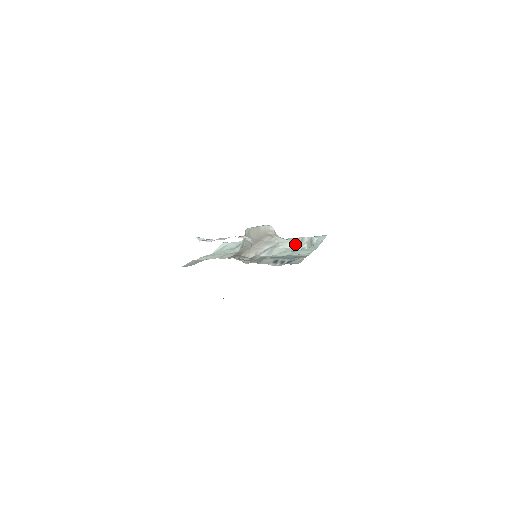
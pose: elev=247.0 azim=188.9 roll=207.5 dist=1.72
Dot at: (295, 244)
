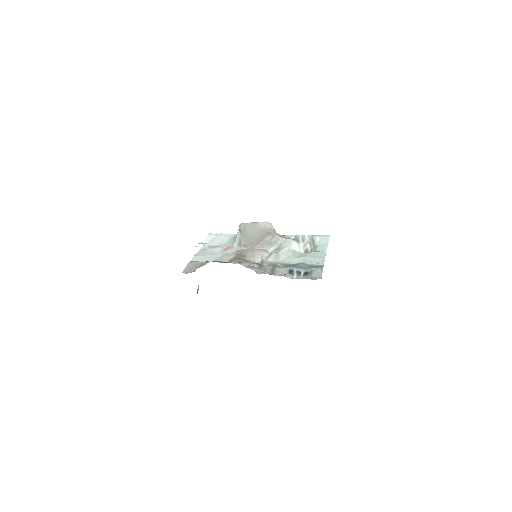
Dot at: (298, 244)
